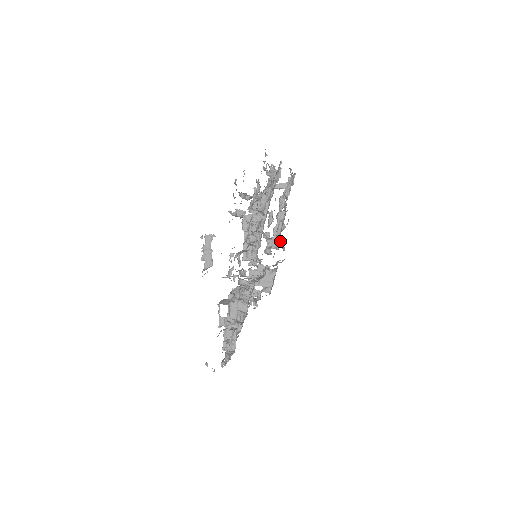
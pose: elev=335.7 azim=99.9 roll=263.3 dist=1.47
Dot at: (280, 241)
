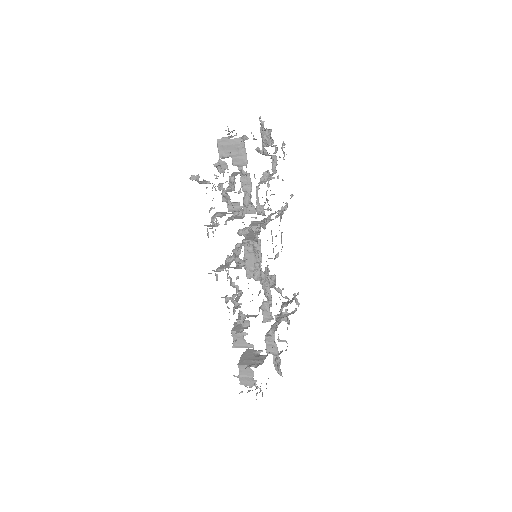
Dot at: (276, 356)
